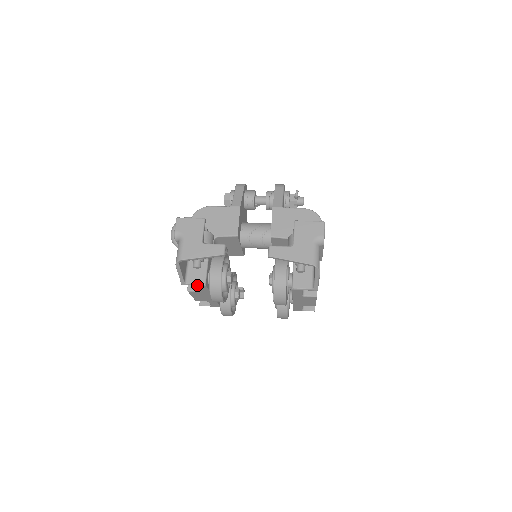
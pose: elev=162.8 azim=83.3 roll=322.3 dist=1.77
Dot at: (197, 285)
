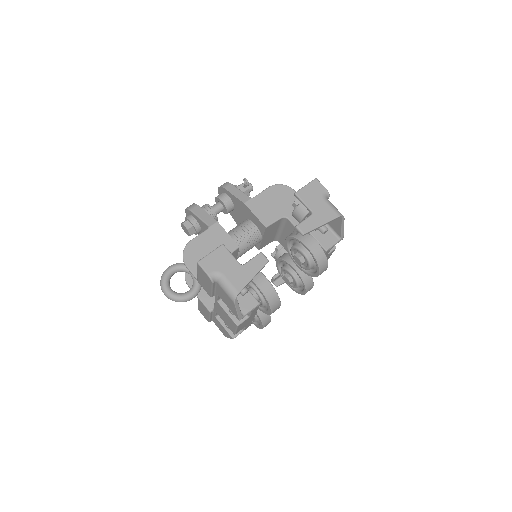
Dot at: (253, 310)
